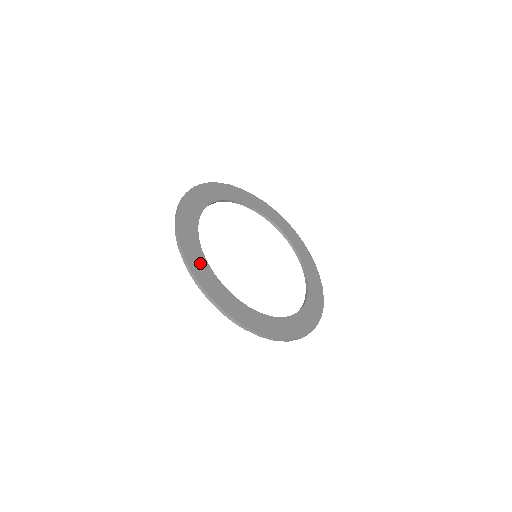
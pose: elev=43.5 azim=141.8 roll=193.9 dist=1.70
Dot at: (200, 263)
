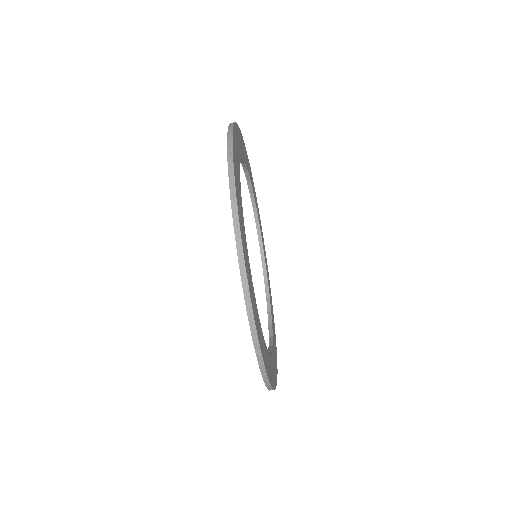
Dot at: (252, 289)
